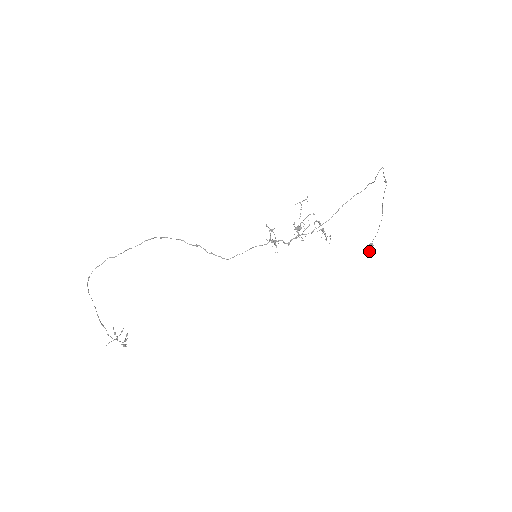
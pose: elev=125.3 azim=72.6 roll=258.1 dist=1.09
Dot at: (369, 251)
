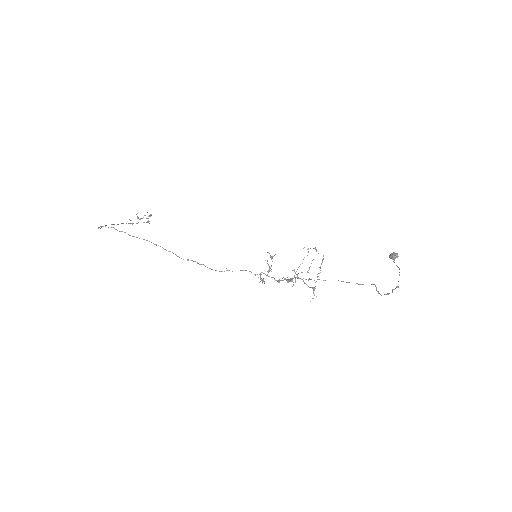
Dot at: (391, 258)
